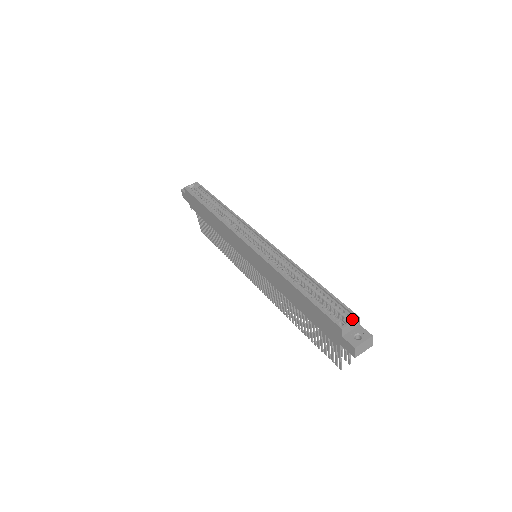
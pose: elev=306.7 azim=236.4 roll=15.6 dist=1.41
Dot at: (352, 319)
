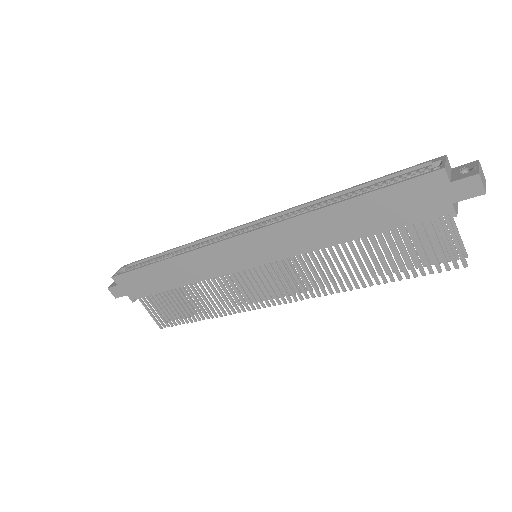
Dot at: (441, 160)
